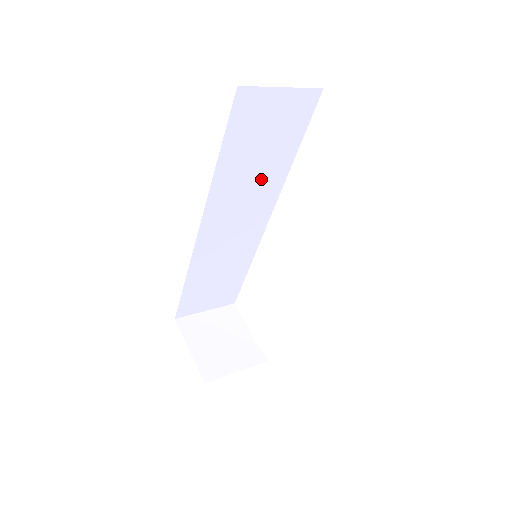
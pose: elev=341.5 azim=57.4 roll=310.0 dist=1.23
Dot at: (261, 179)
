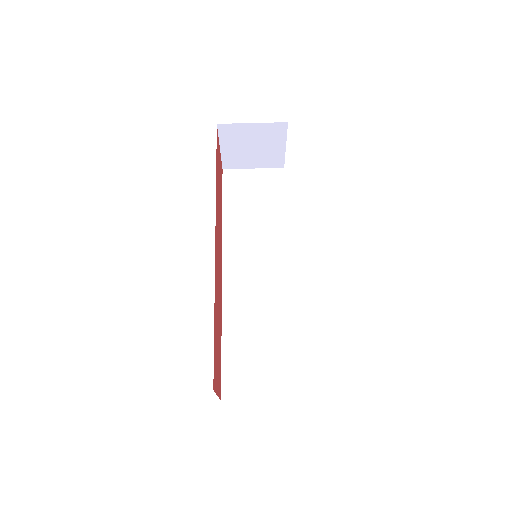
Dot at: occluded
